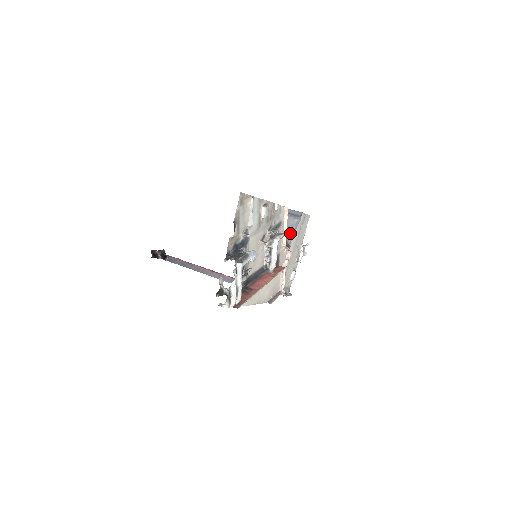
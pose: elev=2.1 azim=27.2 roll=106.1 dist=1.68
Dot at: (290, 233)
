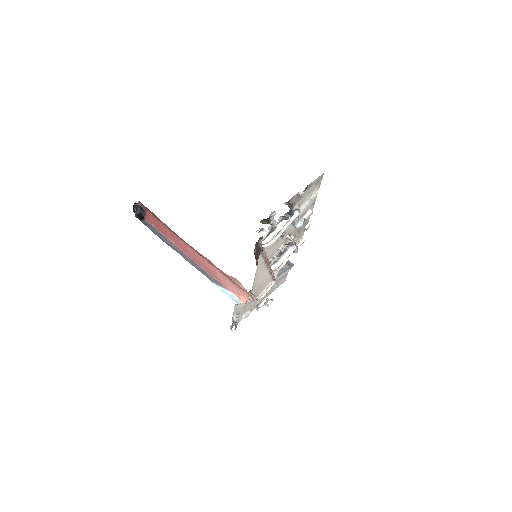
Dot at: occluded
